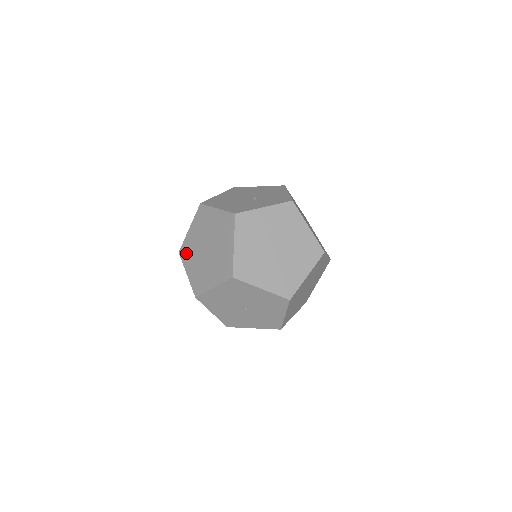
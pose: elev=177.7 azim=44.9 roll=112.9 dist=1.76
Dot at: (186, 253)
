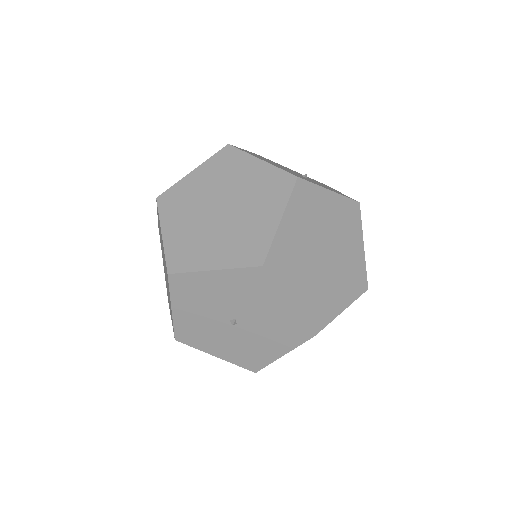
Dot at: (172, 203)
